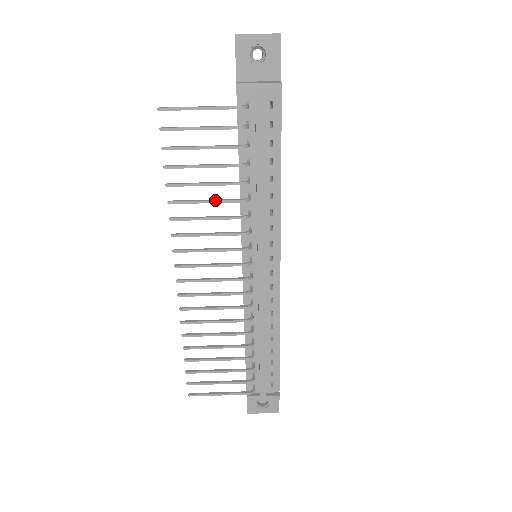
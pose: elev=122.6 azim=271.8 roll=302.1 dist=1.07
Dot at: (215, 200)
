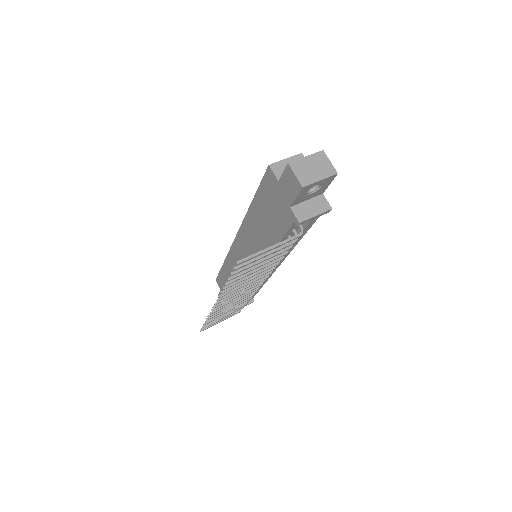
Dot at: (258, 273)
